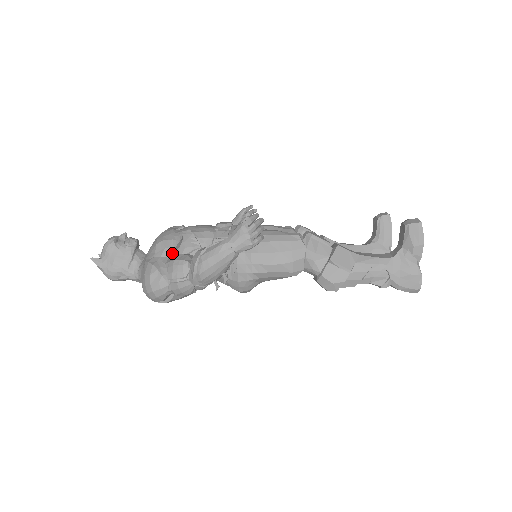
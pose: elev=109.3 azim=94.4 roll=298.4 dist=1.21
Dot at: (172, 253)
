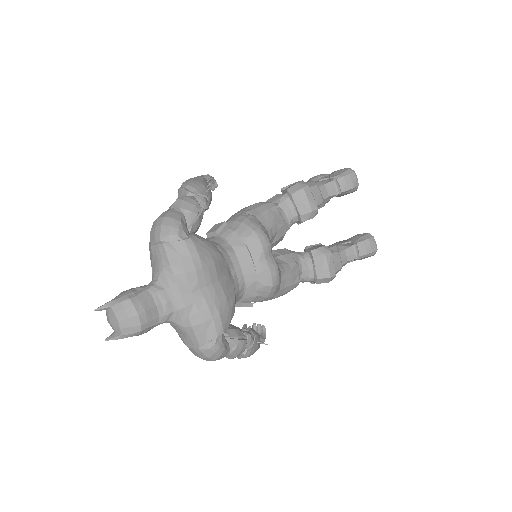
Dot at: occluded
